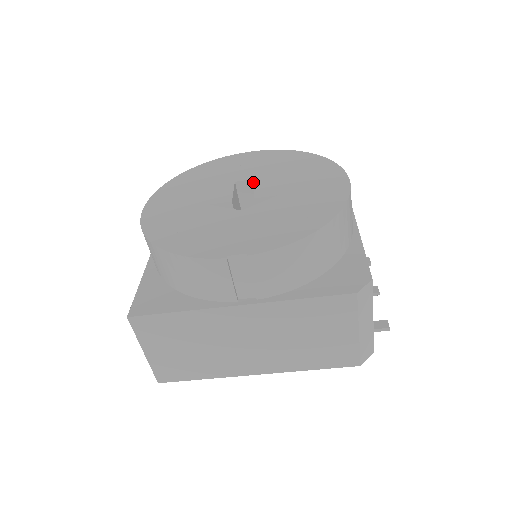
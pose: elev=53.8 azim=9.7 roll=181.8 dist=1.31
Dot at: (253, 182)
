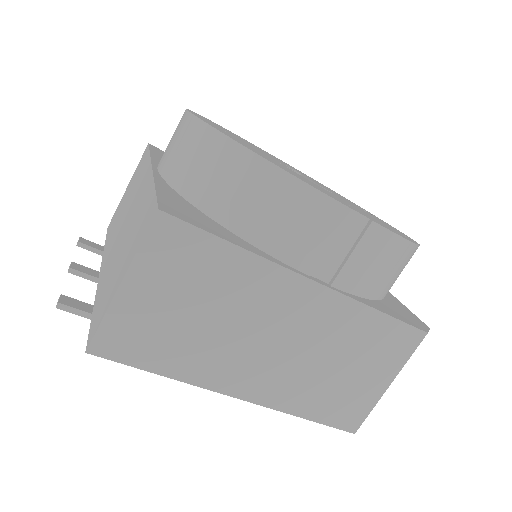
Dot at: occluded
